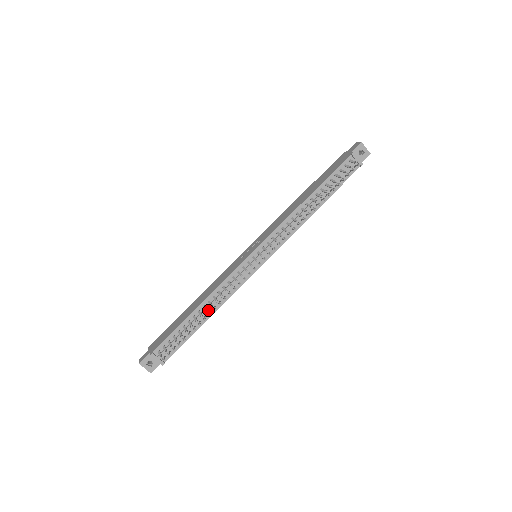
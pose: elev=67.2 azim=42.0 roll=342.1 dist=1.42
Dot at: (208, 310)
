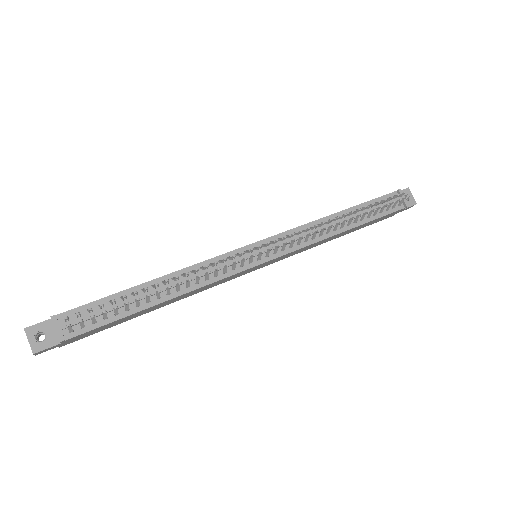
Dot at: occluded
